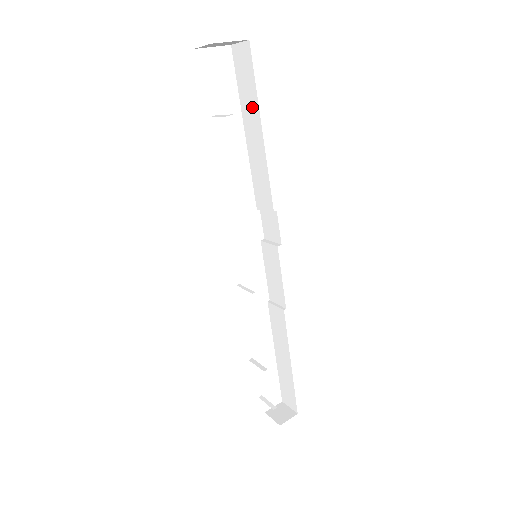
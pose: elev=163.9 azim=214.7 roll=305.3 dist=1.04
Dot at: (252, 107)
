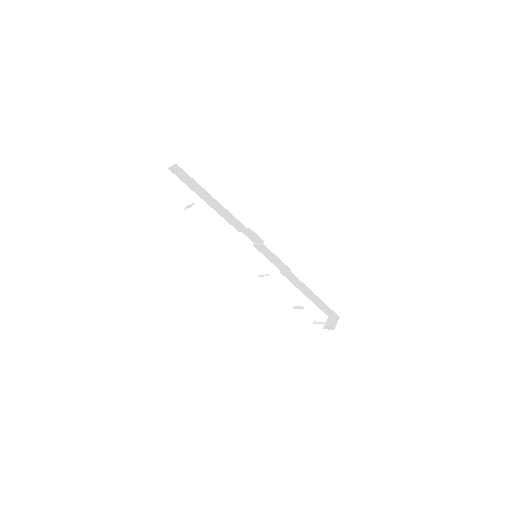
Dot at: (200, 190)
